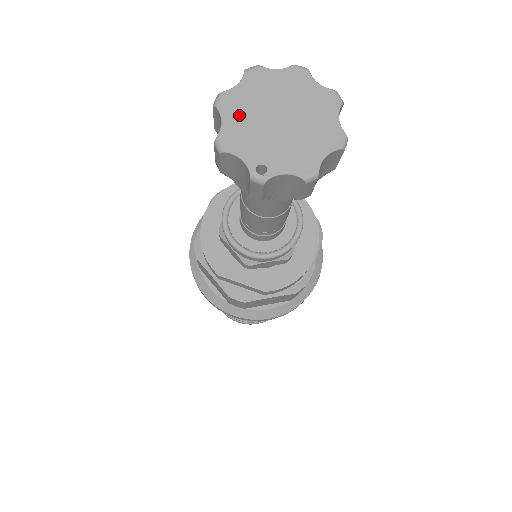
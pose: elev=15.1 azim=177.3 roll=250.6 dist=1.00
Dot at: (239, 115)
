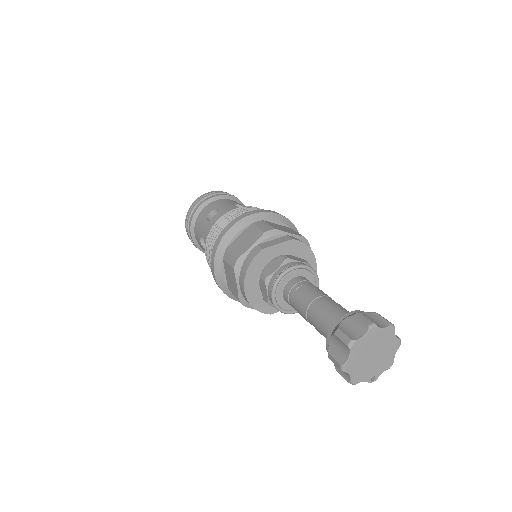
Dot at: (356, 368)
